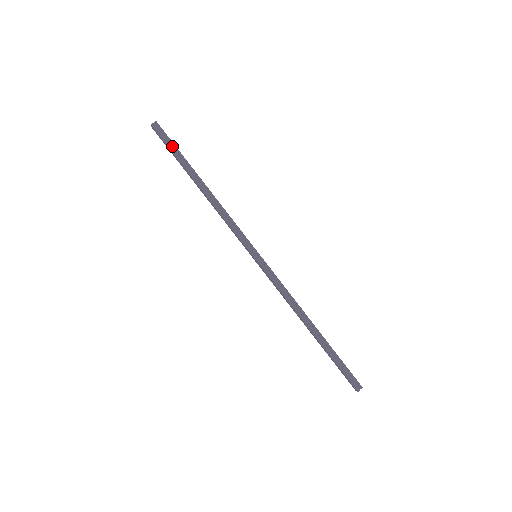
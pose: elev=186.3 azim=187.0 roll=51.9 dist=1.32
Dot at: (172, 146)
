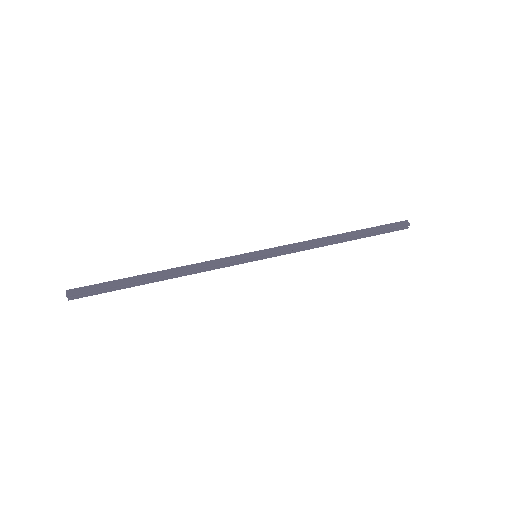
Dot at: (103, 289)
